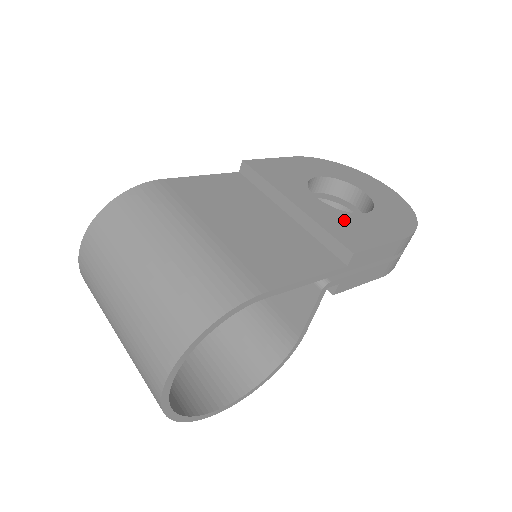
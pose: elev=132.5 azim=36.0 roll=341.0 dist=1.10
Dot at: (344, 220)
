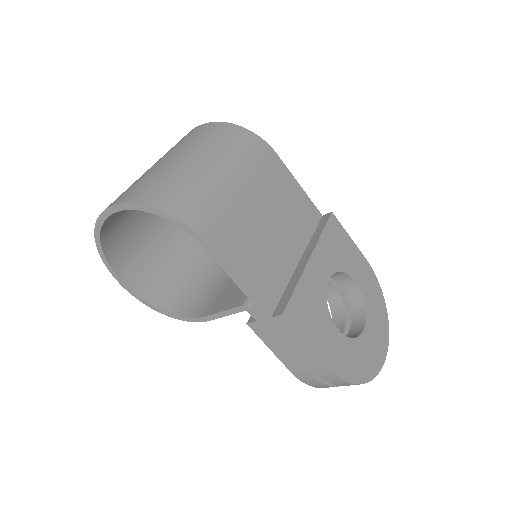
Dot at: (317, 306)
